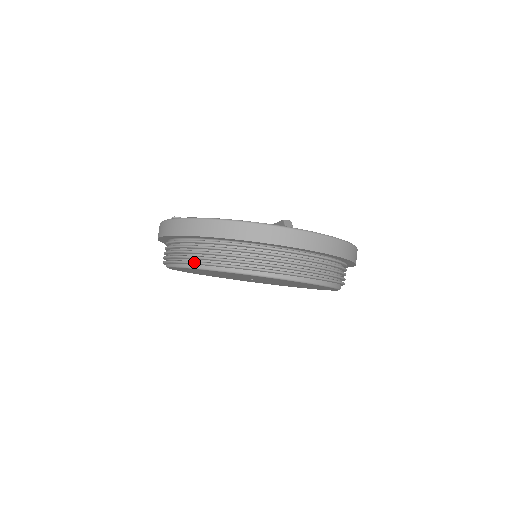
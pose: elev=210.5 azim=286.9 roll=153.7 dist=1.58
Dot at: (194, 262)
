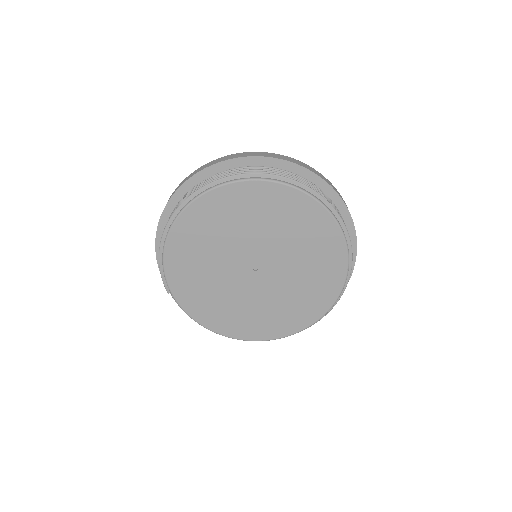
Dot at: (295, 179)
